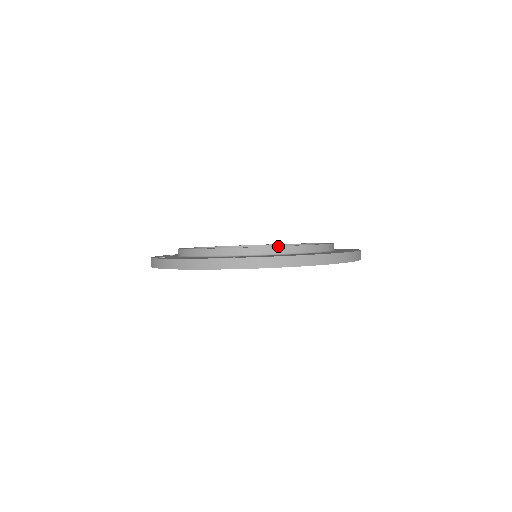
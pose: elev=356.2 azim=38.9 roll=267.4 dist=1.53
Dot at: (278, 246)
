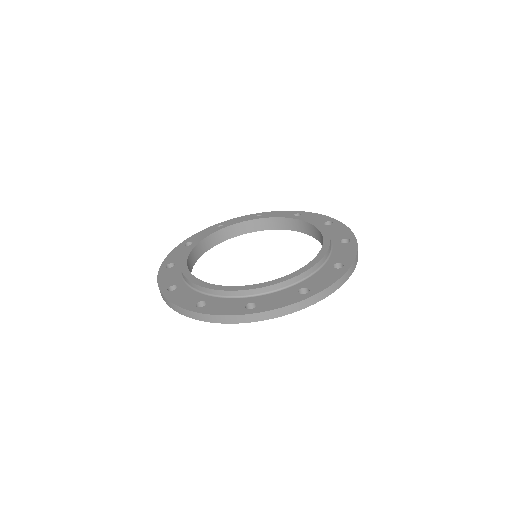
Dot at: (284, 281)
